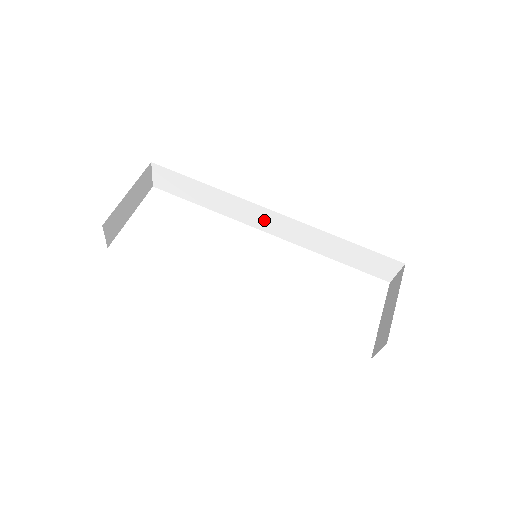
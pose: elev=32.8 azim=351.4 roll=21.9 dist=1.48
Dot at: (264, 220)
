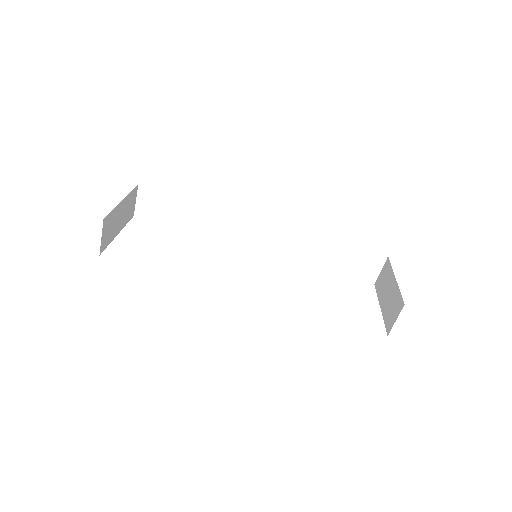
Dot at: (252, 234)
